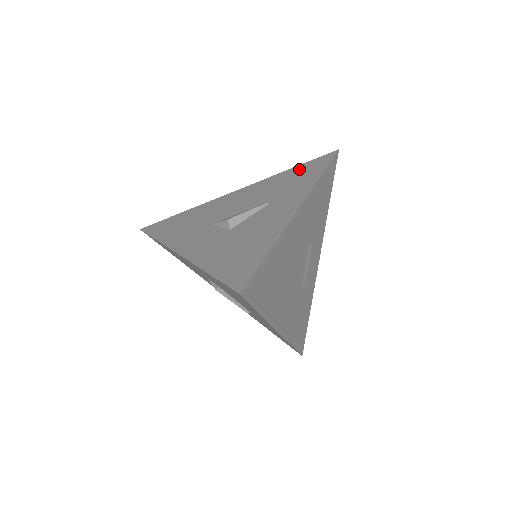
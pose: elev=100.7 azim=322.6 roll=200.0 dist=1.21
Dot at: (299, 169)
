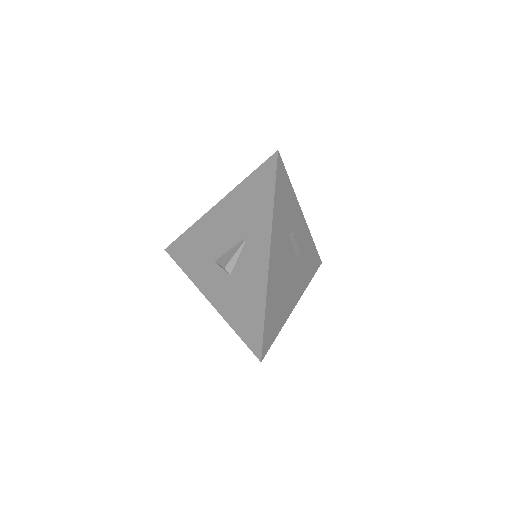
Dot at: (253, 183)
